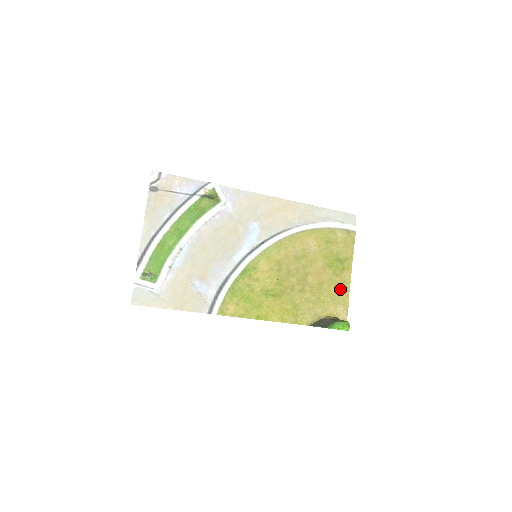
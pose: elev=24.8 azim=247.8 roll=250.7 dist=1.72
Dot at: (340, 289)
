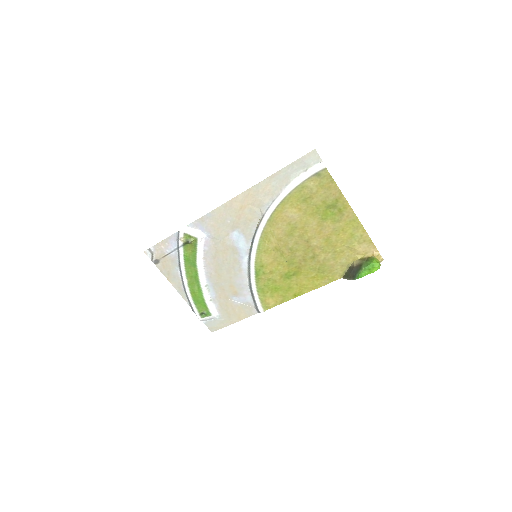
Dot at: (351, 230)
